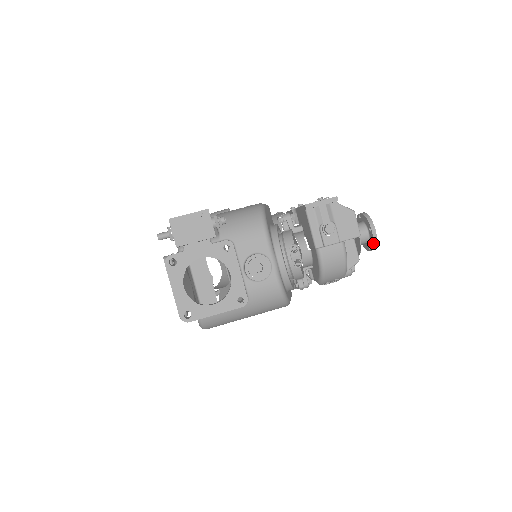
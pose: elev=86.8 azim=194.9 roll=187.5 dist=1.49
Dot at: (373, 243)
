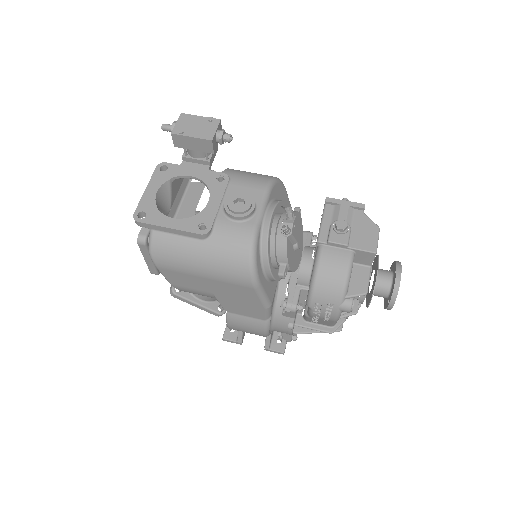
Dot at: (393, 288)
